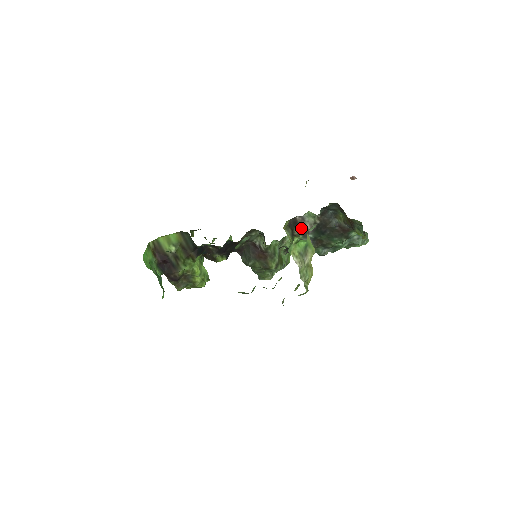
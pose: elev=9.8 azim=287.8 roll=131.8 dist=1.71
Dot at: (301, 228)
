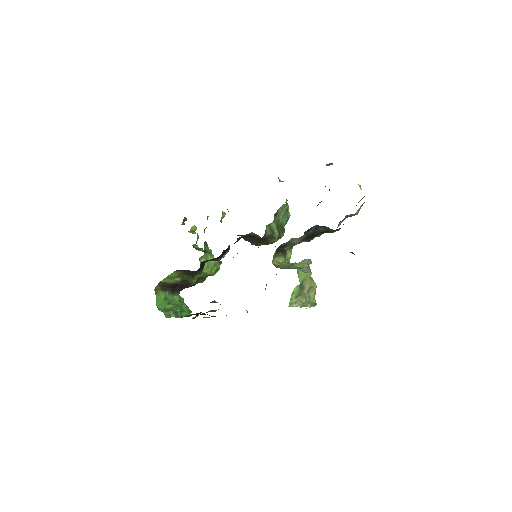
Dot at: (290, 245)
